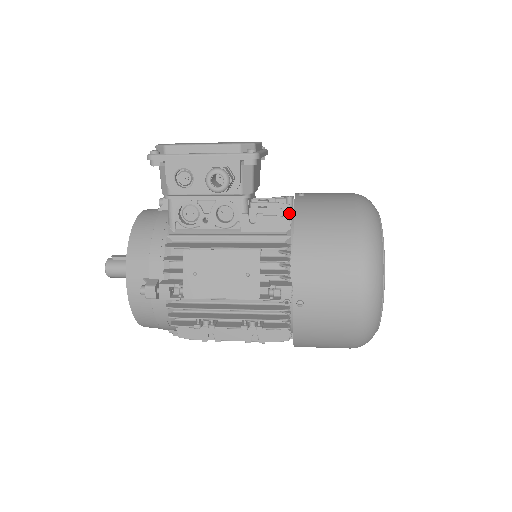
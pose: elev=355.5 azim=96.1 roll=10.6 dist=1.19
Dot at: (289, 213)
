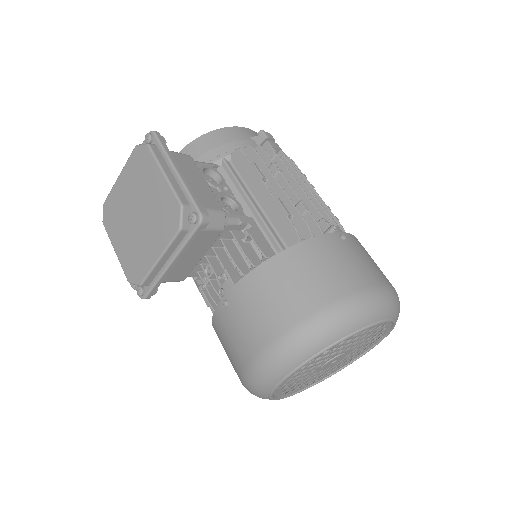
Dot at: occluded
